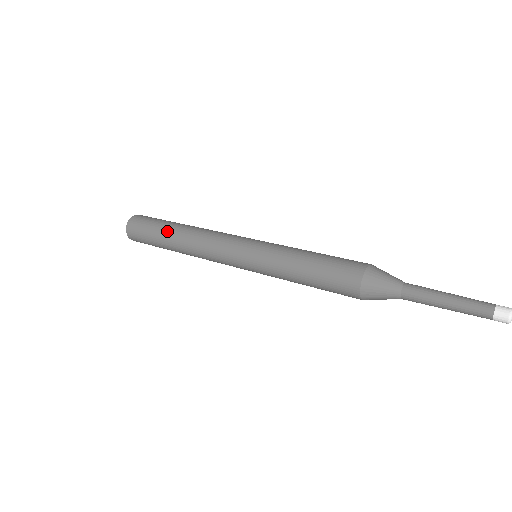
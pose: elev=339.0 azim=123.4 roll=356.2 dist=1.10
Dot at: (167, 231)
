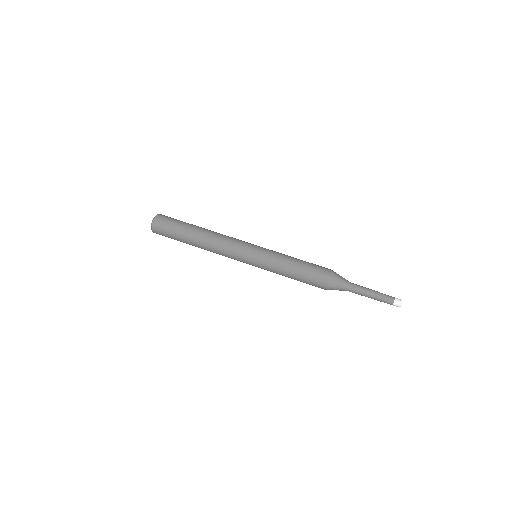
Dot at: (191, 229)
